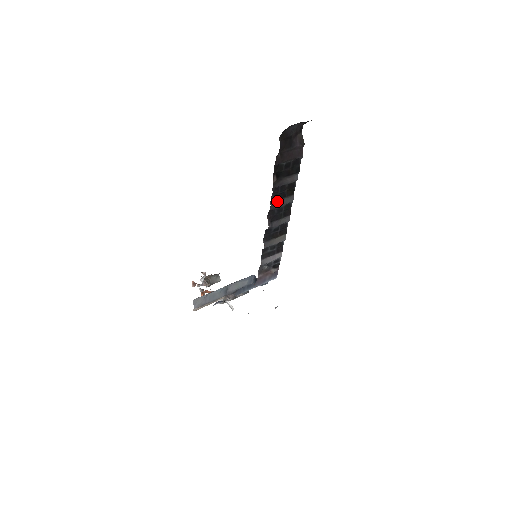
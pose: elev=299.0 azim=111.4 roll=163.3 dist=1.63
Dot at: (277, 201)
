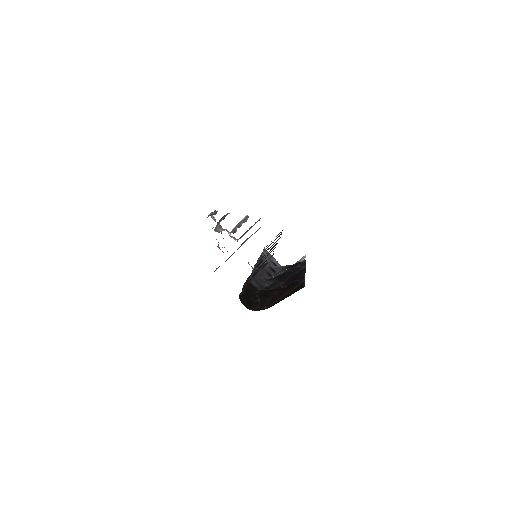
Dot at: occluded
